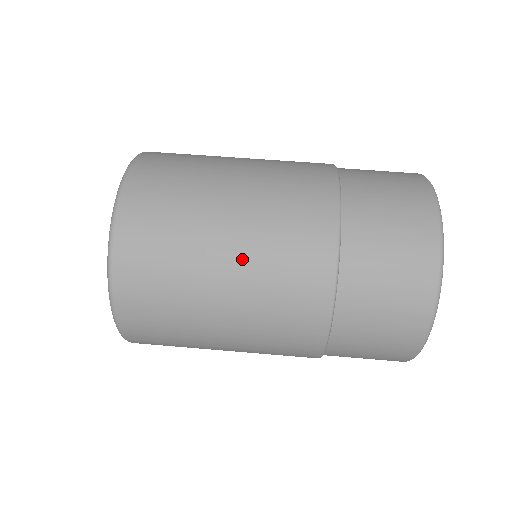
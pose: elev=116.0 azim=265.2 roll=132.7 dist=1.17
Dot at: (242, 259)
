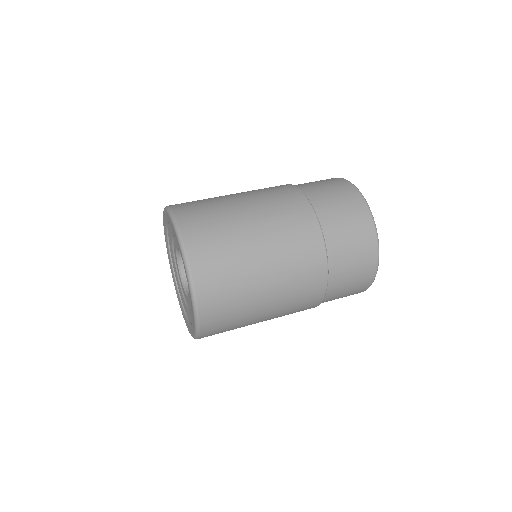
Dot at: (274, 268)
